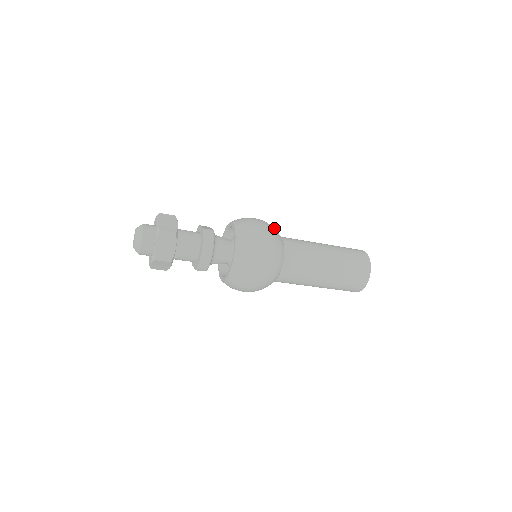
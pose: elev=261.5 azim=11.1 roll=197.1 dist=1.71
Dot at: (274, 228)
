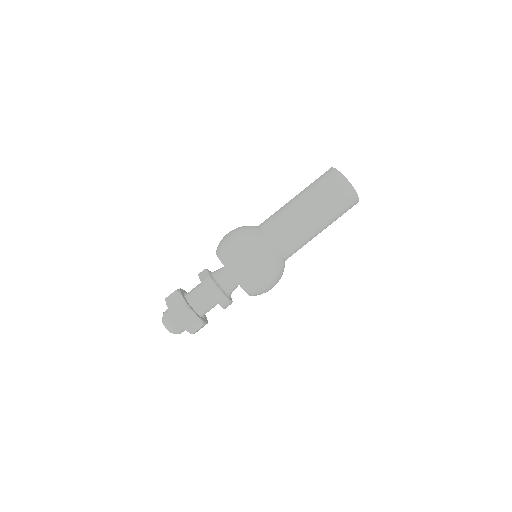
Dot at: (248, 230)
